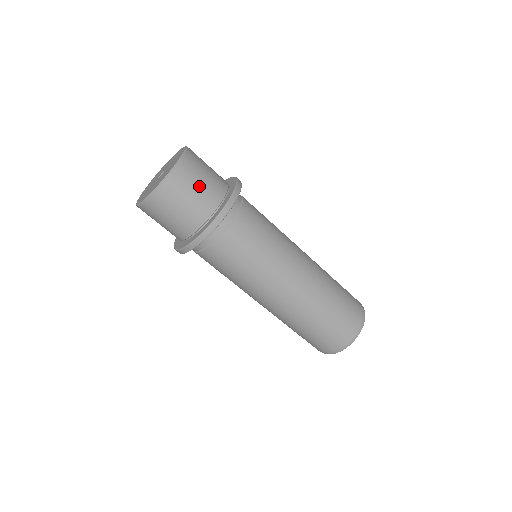
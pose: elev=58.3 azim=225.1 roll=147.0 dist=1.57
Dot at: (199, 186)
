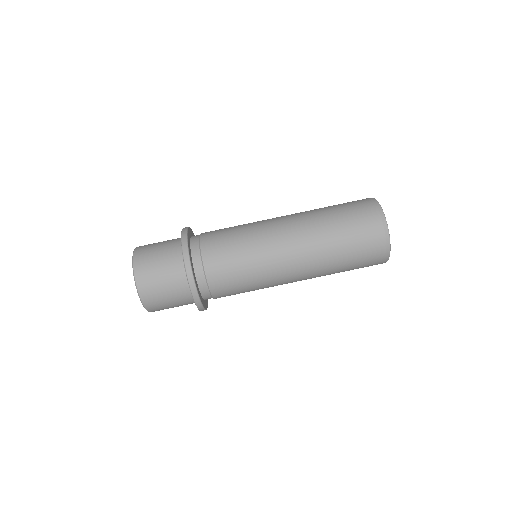
Dot at: (158, 254)
